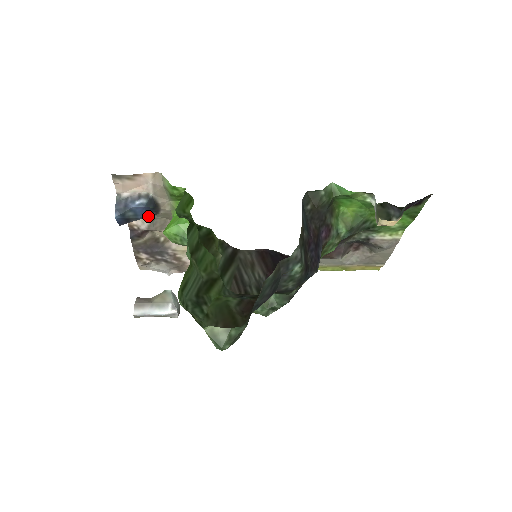
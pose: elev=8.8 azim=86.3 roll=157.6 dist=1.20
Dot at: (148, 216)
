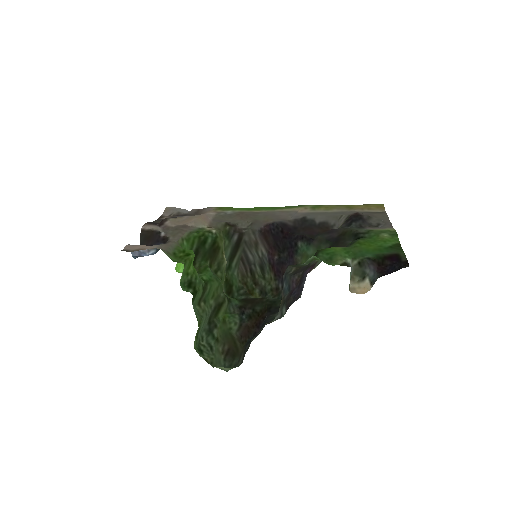
Dot at: occluded
